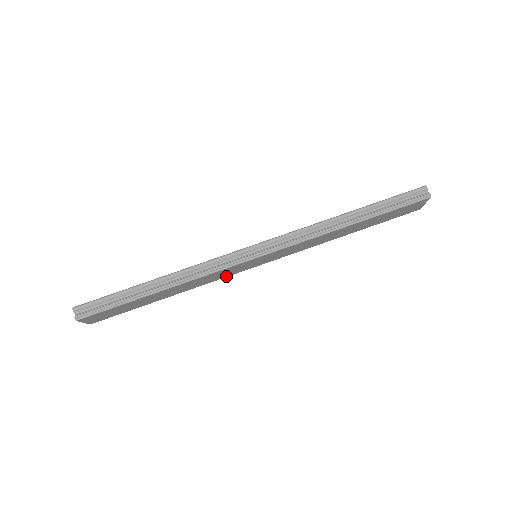
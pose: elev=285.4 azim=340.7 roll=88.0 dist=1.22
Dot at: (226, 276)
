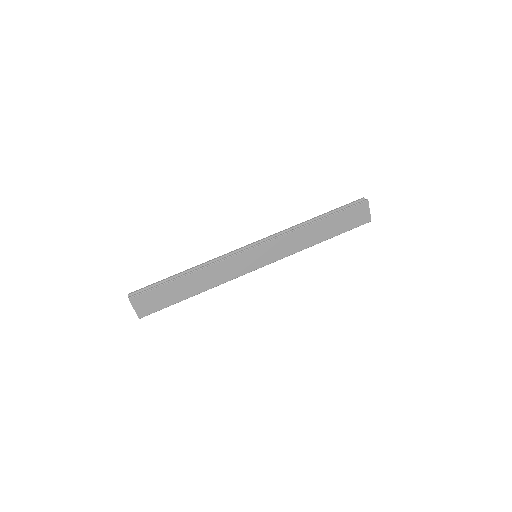
Dot at: (237, 276)
